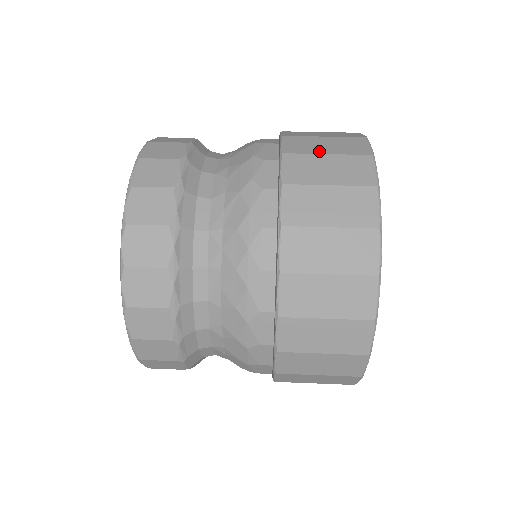
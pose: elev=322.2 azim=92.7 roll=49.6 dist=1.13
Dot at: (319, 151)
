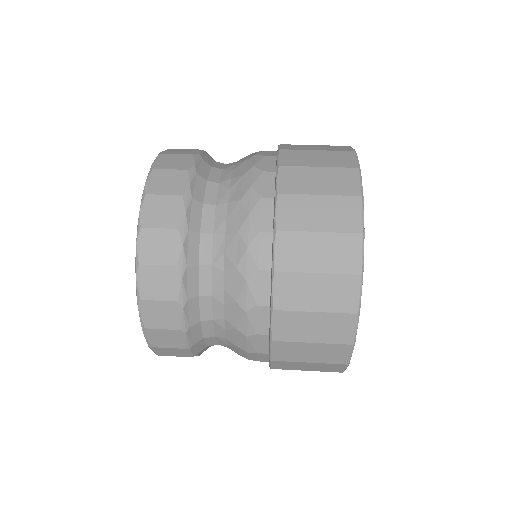
Dot at: (310, 149)
